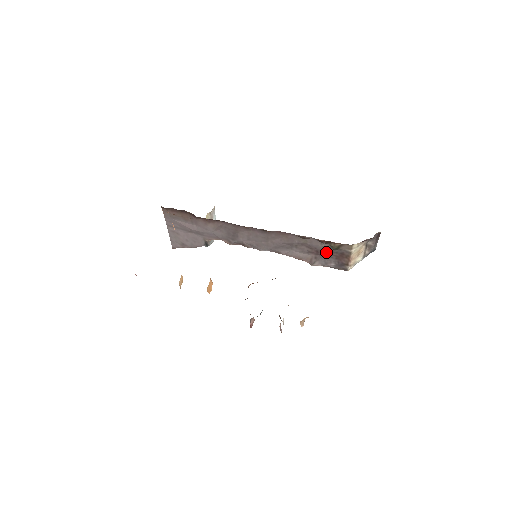
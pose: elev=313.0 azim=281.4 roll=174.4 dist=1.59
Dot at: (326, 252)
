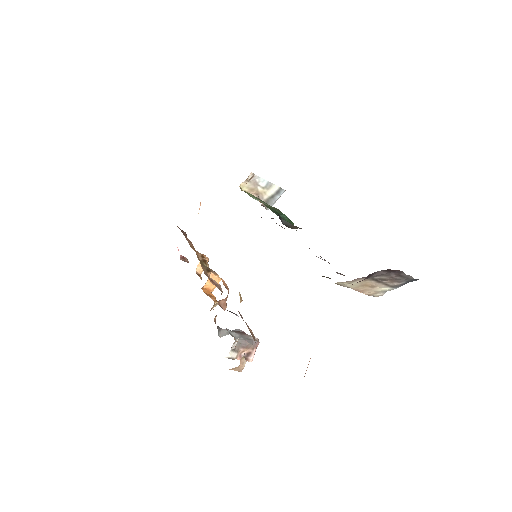
Dot at: occluded
